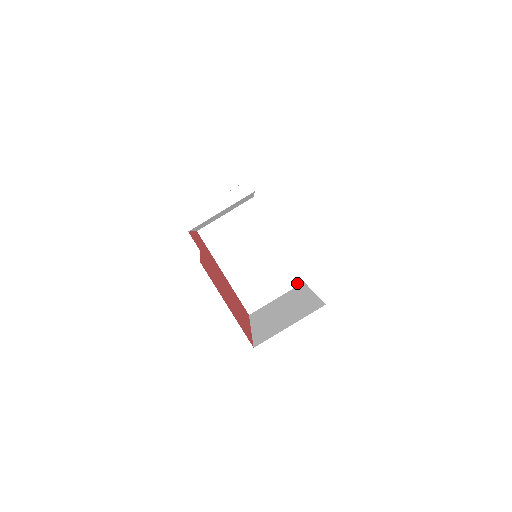
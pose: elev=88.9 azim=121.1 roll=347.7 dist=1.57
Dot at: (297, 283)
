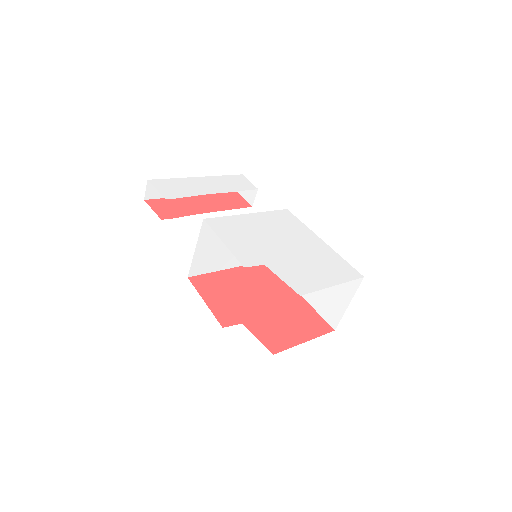
Dot at: occluded
